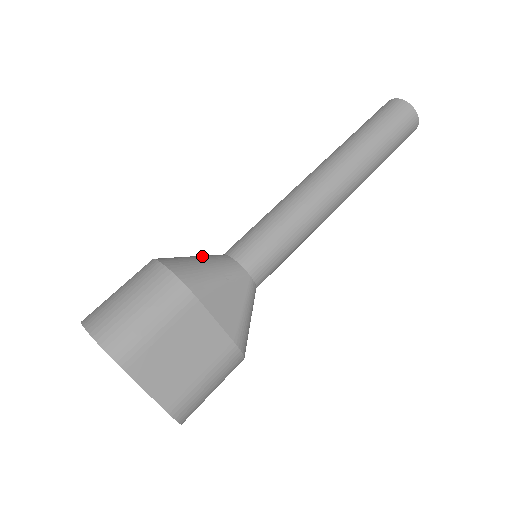
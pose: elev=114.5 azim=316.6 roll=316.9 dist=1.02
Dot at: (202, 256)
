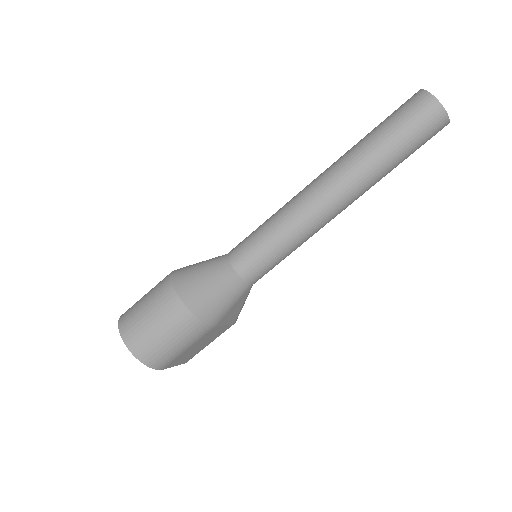
Dot at: (215, 279)
